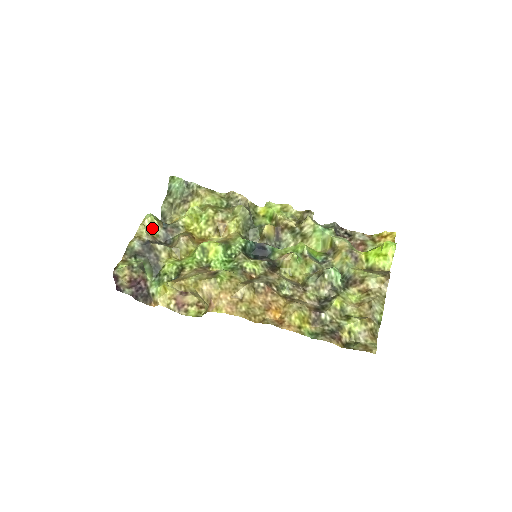
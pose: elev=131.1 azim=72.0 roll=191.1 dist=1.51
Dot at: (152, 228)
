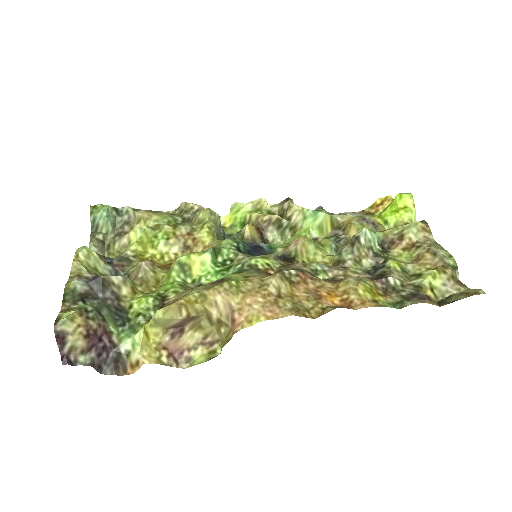
Dot at: (91, 264)
